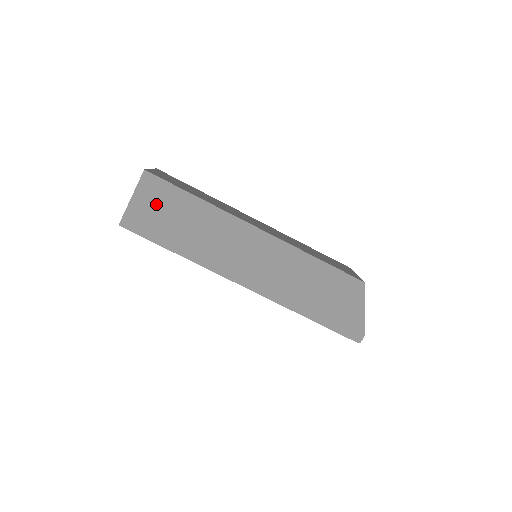
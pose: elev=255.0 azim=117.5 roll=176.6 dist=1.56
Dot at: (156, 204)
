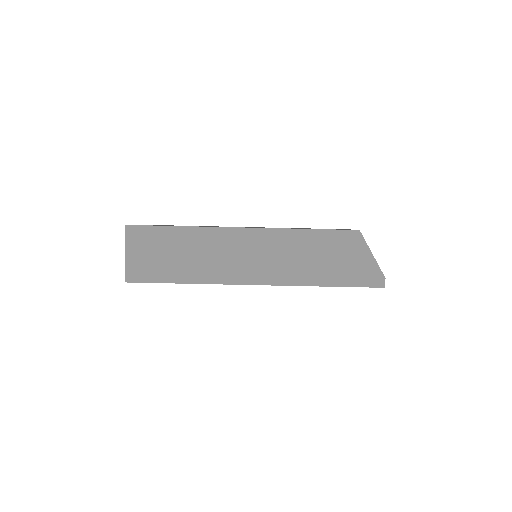
Dot at: (148, 249)
